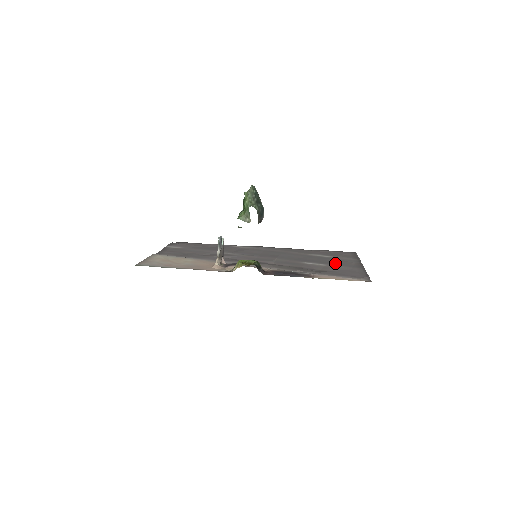
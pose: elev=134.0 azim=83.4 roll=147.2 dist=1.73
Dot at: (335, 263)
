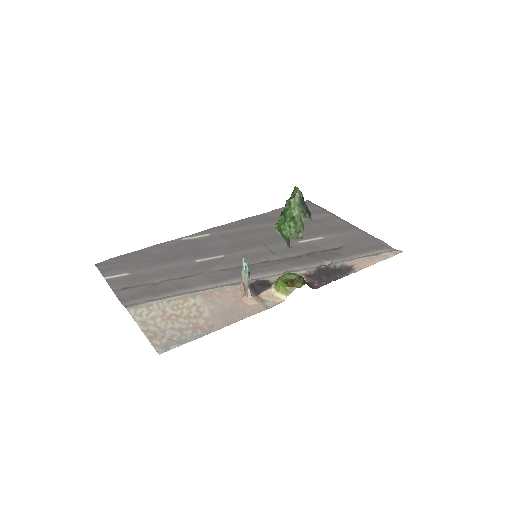
Dot at: (326, 230)
